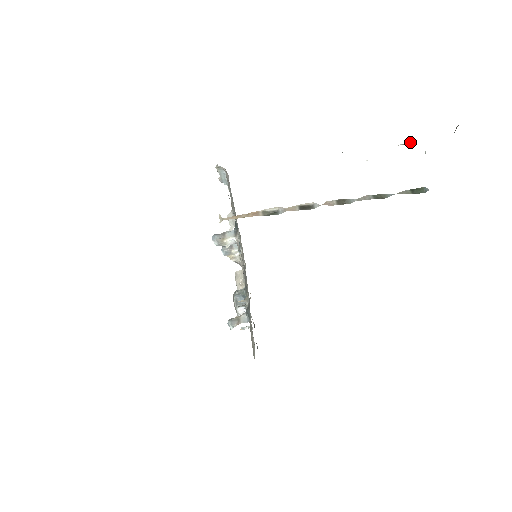
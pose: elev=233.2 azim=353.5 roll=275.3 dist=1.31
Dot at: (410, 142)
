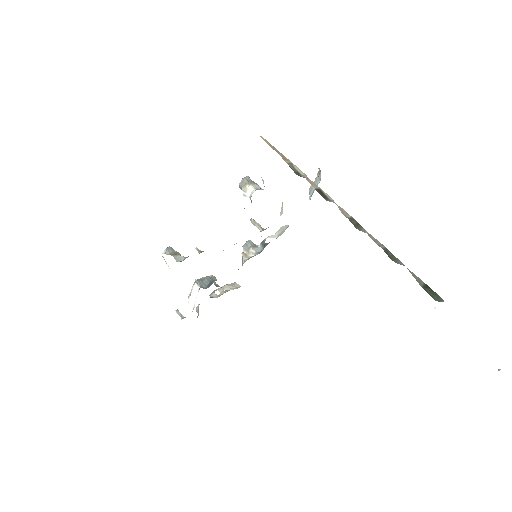
Dot at: occluded
